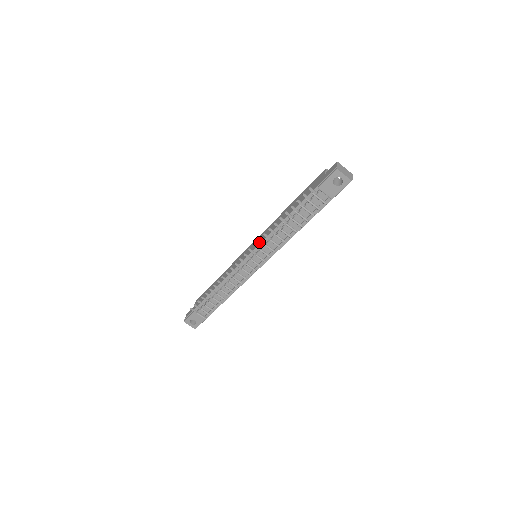
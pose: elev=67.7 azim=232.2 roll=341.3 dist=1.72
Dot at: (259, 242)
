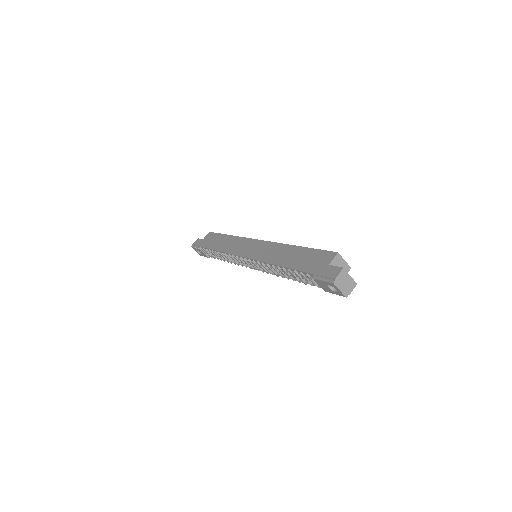
Dot at: (257, 255)
